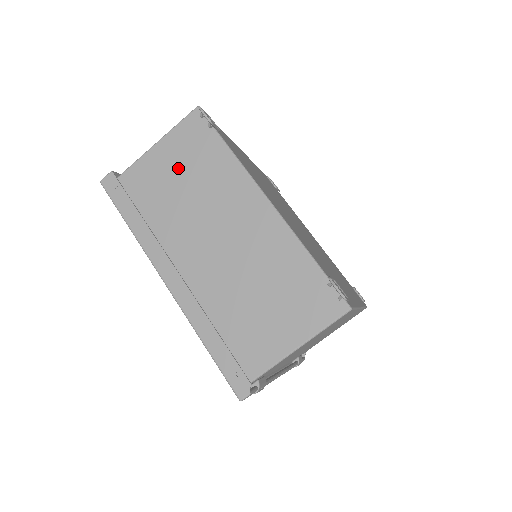
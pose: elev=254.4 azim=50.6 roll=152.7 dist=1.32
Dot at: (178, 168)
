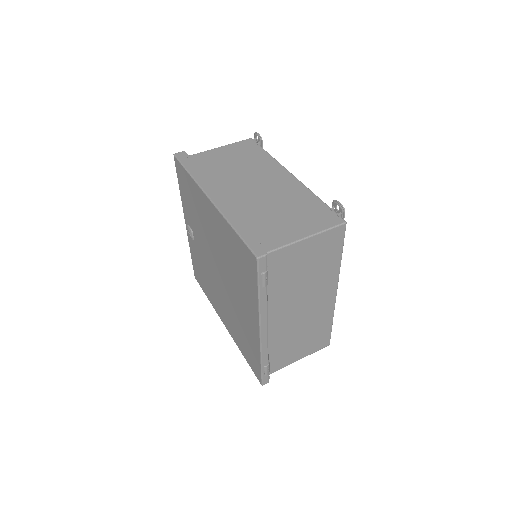
Dot at: (232, 157)
